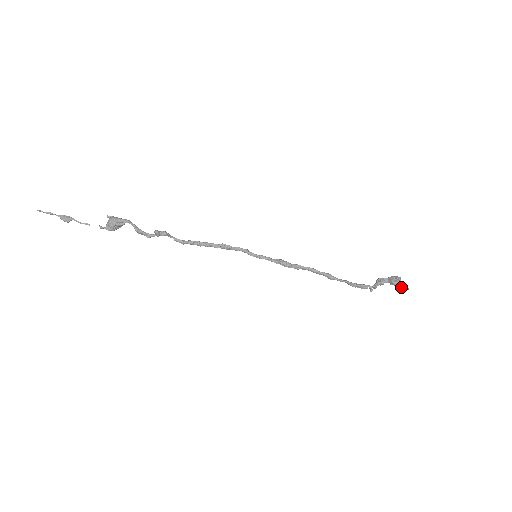
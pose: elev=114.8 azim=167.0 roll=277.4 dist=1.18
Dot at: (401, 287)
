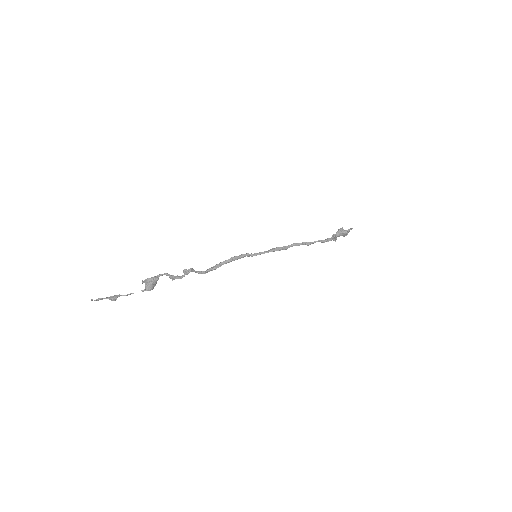
Dot at: (348, 230)
